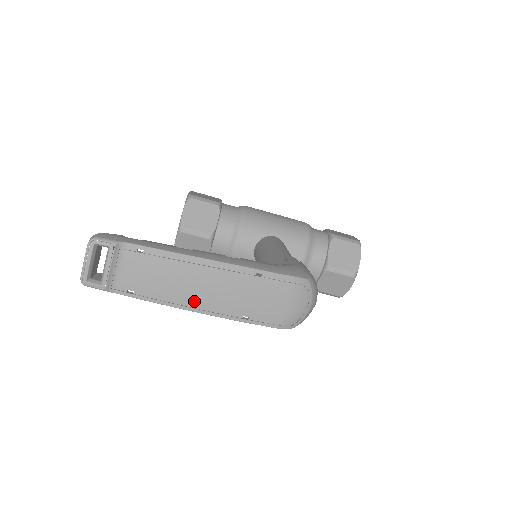
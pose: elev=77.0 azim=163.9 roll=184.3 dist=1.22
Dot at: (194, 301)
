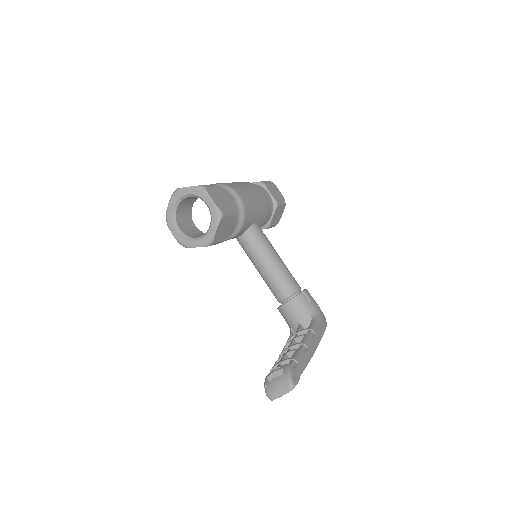
Dot at: occluded
